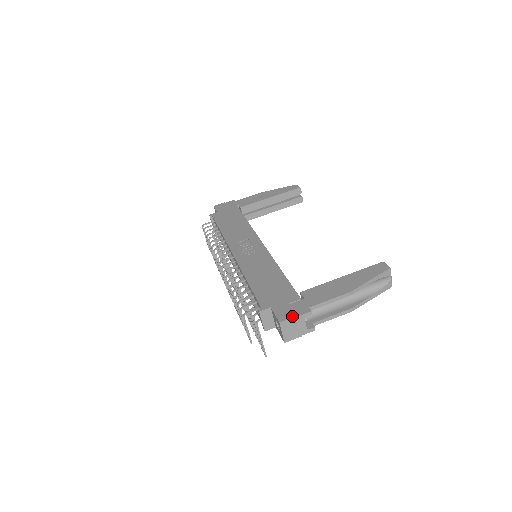
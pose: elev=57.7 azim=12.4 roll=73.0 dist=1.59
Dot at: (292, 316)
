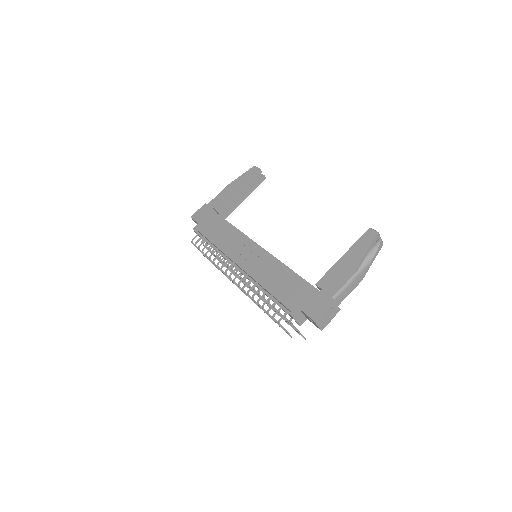
Dot at: (320, 310)
